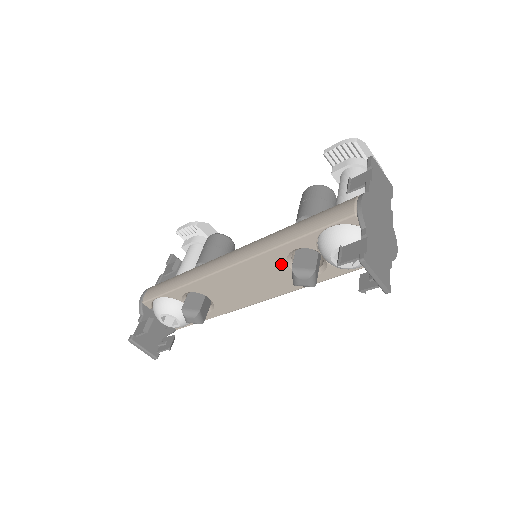
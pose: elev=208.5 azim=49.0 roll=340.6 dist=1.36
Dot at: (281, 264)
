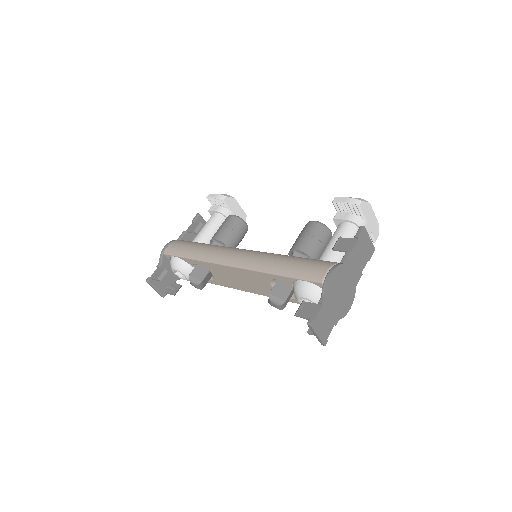
Dot at: (266, 281)
